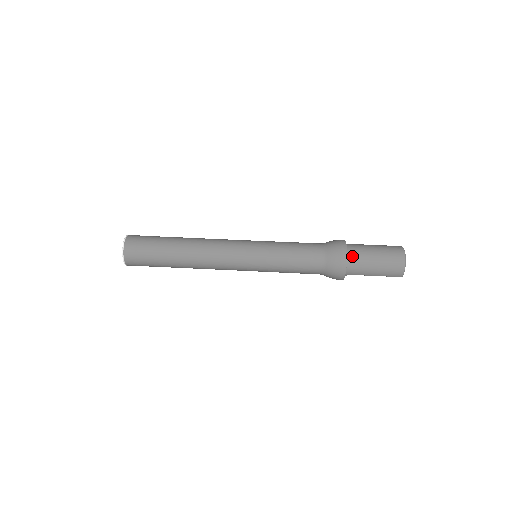
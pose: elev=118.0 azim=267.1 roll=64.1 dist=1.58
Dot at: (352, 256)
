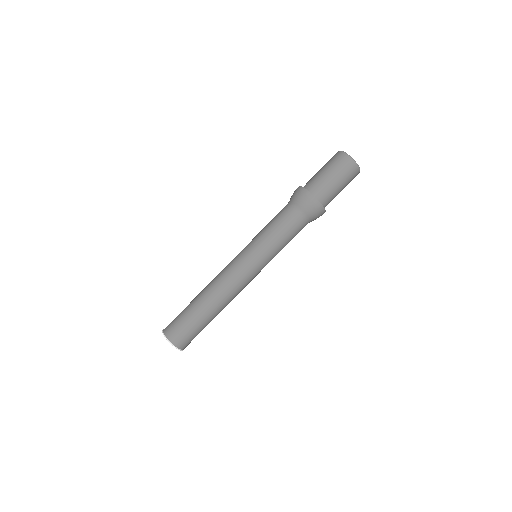
Dot at: (324, 200)
